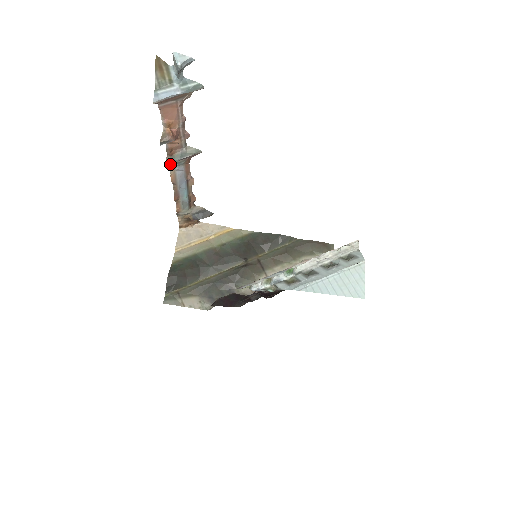
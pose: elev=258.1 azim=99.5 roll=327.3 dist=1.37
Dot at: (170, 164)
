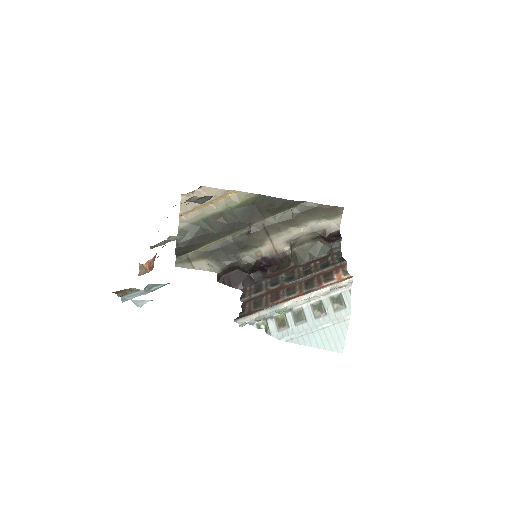
Dot at: occluded
